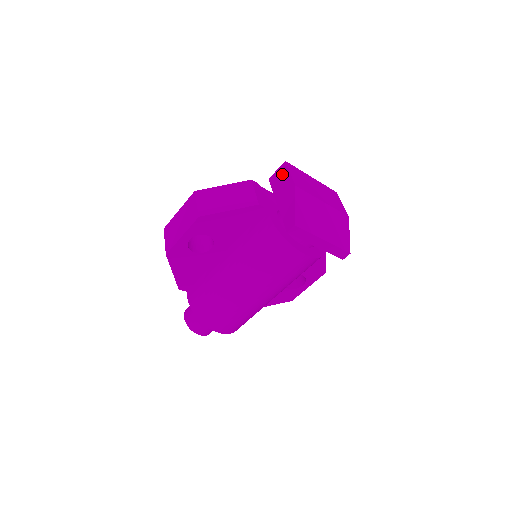
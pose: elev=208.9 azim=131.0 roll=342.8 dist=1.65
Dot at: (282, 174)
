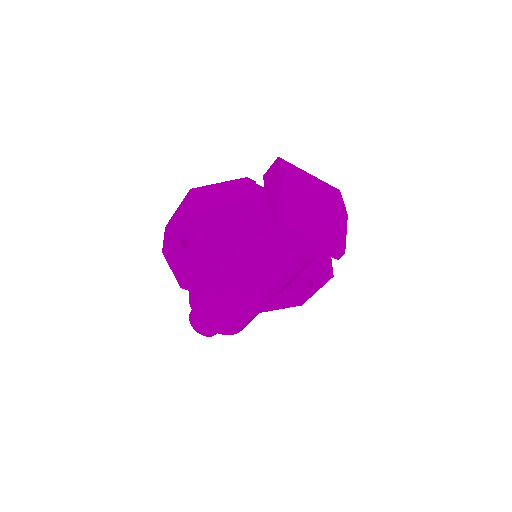
Dot at: (274, 170)
